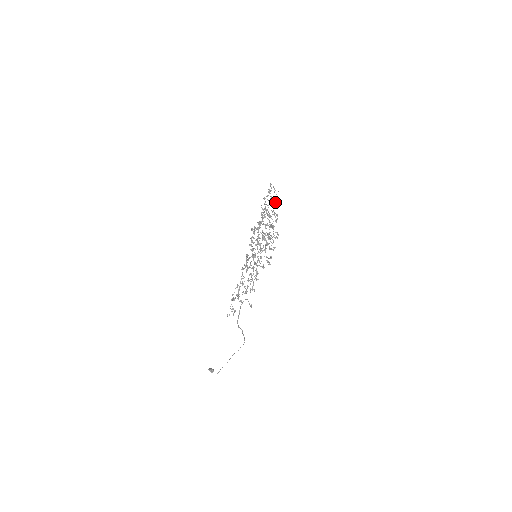
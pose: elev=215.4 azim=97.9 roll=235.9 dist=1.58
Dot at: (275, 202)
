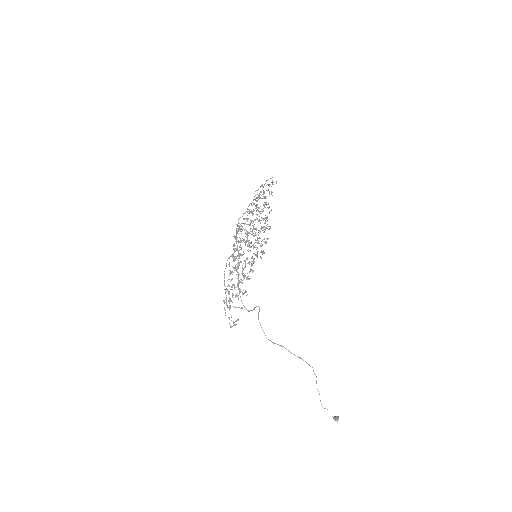
Dot at: (271, 194)
